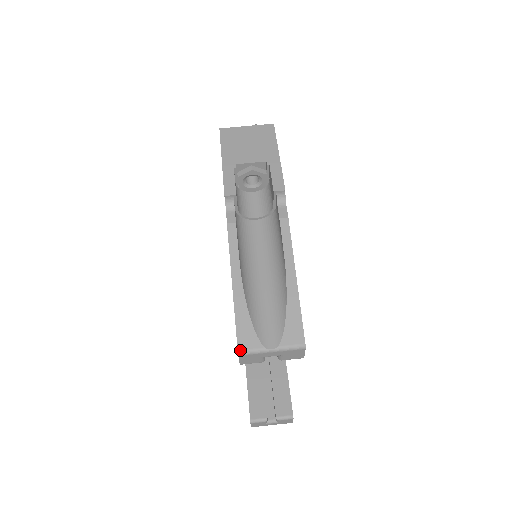
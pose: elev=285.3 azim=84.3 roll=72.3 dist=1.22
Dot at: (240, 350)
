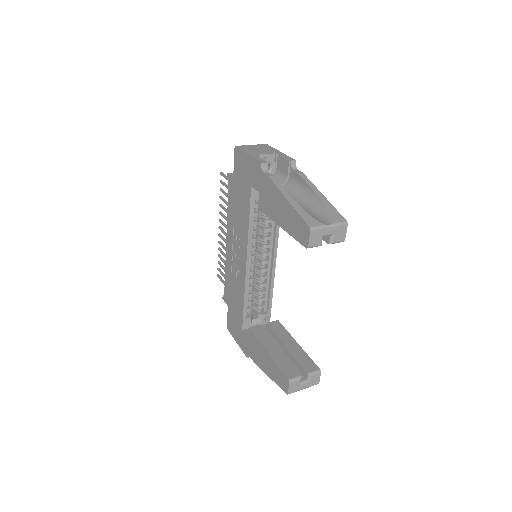
Dot at: (311, 227)
